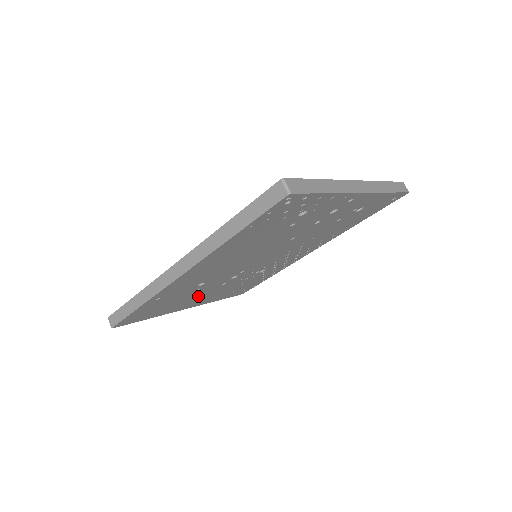
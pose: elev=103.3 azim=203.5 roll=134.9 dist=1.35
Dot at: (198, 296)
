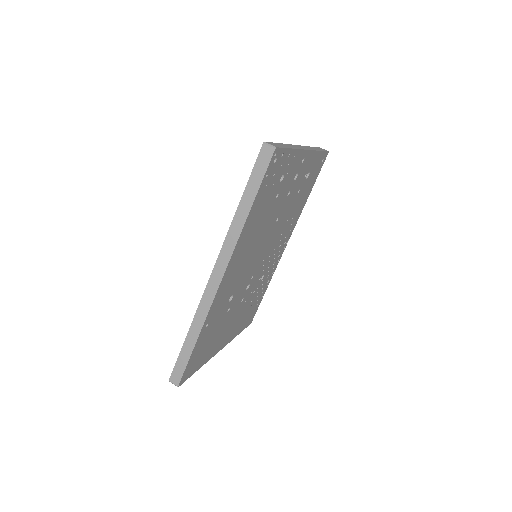
Dot at: (228, 324)
